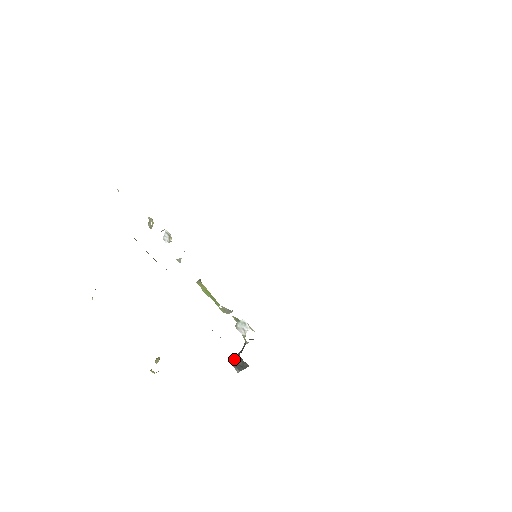
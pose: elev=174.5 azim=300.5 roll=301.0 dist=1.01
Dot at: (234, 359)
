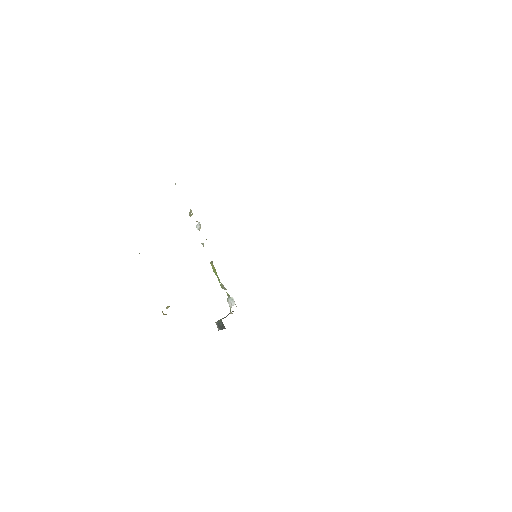
Dot at: (218, 321)
